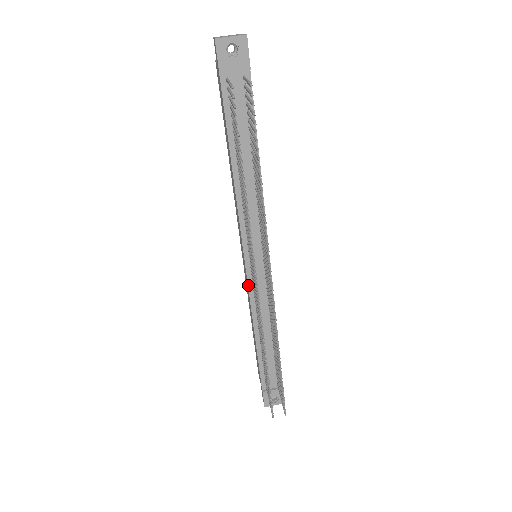
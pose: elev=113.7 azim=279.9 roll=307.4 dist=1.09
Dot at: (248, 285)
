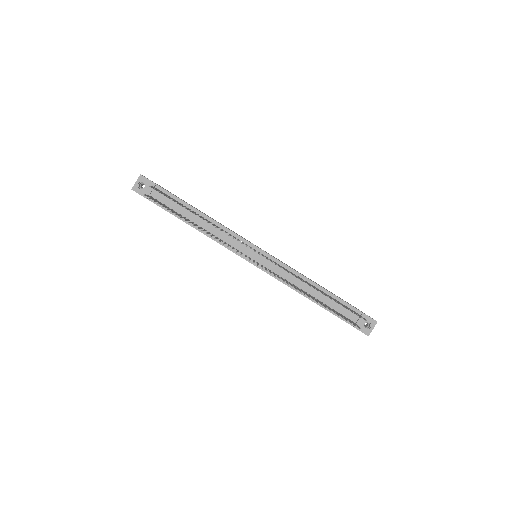
Dot at: (267, 273)
